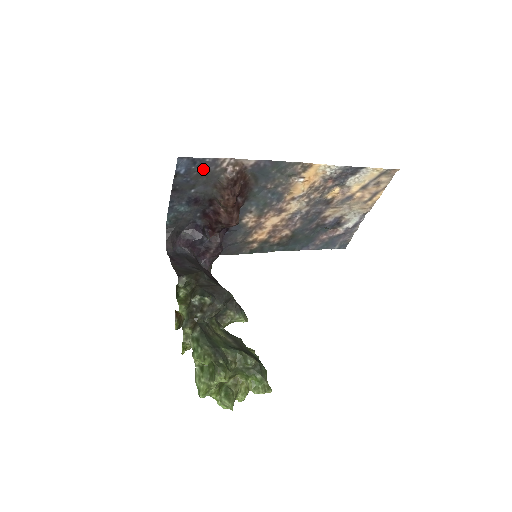
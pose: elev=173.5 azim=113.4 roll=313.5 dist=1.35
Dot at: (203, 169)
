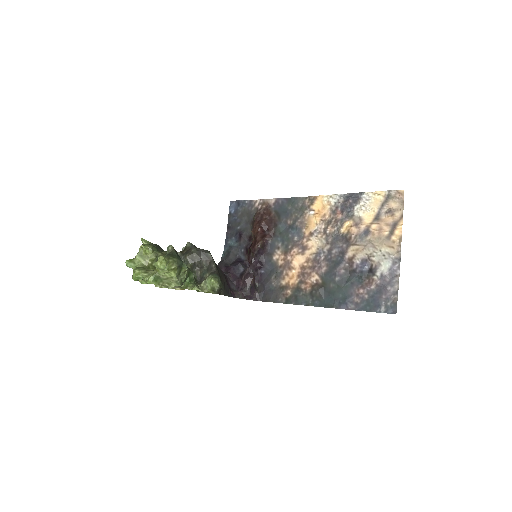
Dot at: (245, 210)
